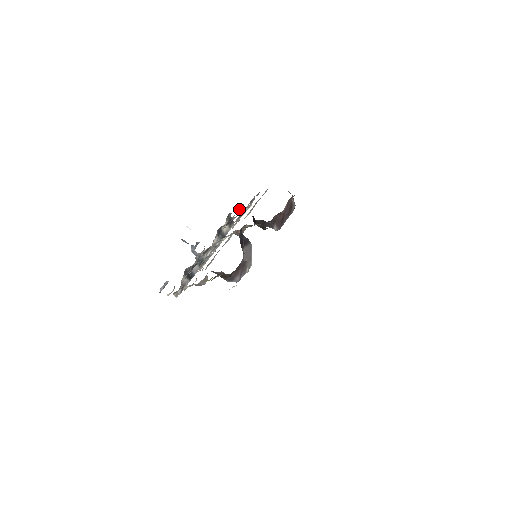
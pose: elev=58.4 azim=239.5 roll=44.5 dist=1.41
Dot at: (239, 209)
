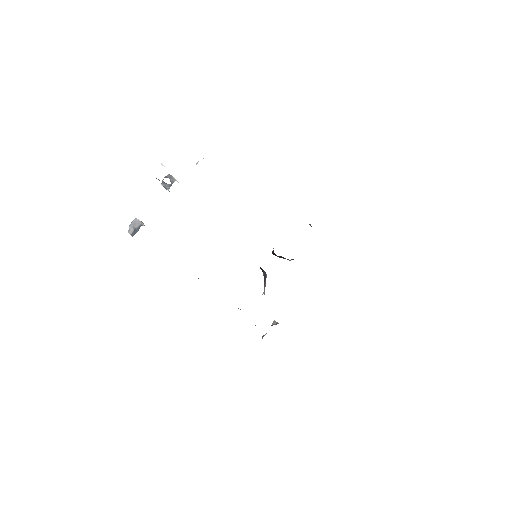
Dot at: occluded
